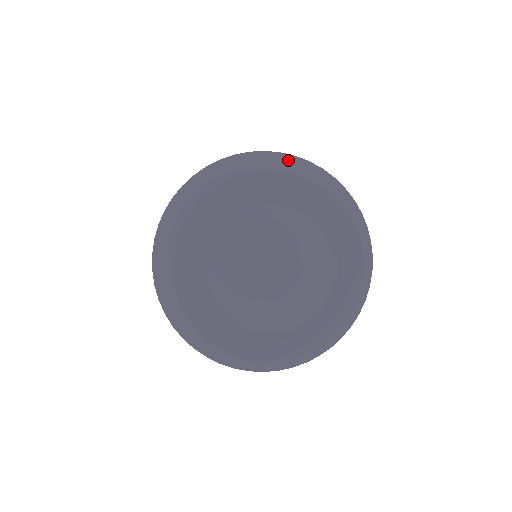
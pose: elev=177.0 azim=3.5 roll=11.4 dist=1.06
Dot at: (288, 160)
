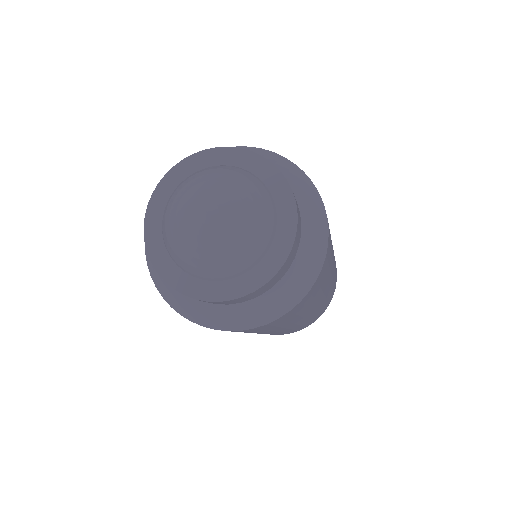
Dot at: occluded
